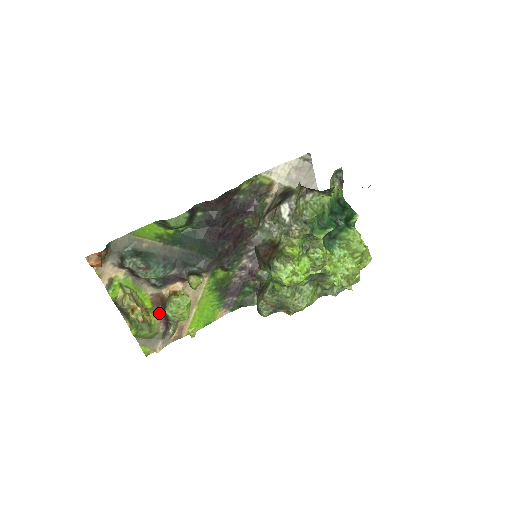
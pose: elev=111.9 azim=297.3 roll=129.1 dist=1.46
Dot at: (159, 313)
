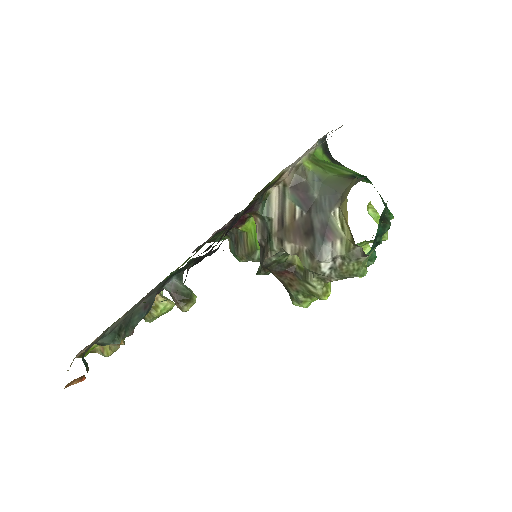
Dot at: occluded
